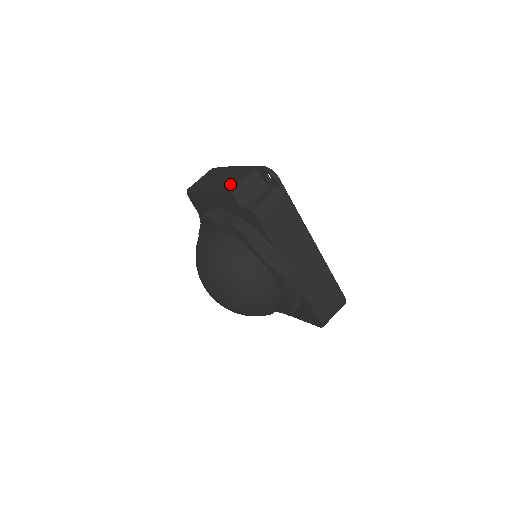
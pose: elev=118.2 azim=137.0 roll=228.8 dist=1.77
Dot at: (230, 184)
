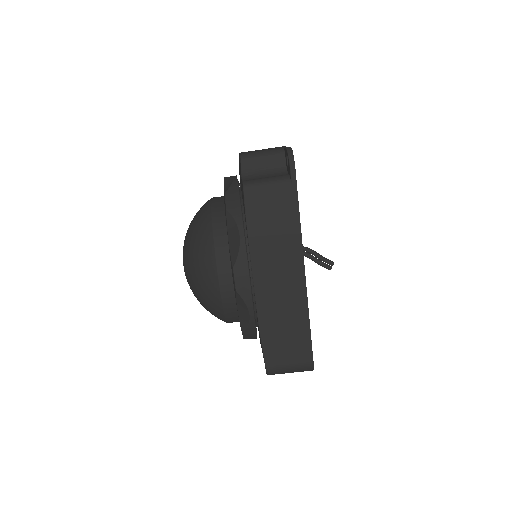
Dot at: occluded
